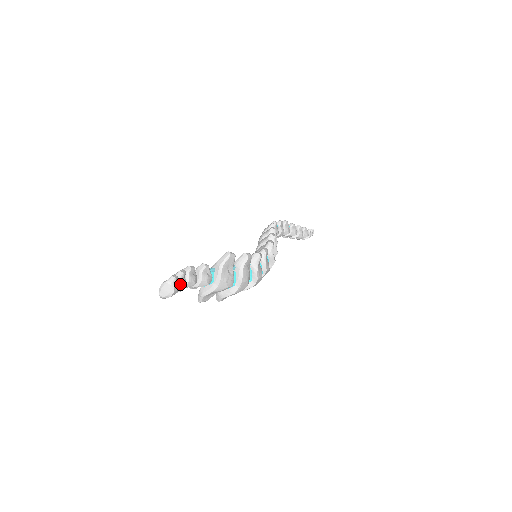
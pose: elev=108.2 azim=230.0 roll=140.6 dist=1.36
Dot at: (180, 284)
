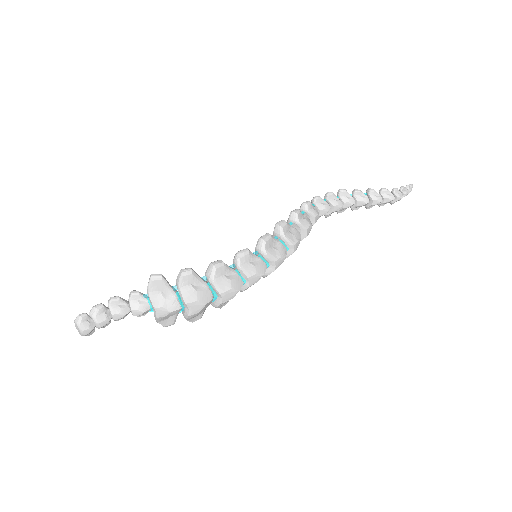
Dot at: (95, 320)
